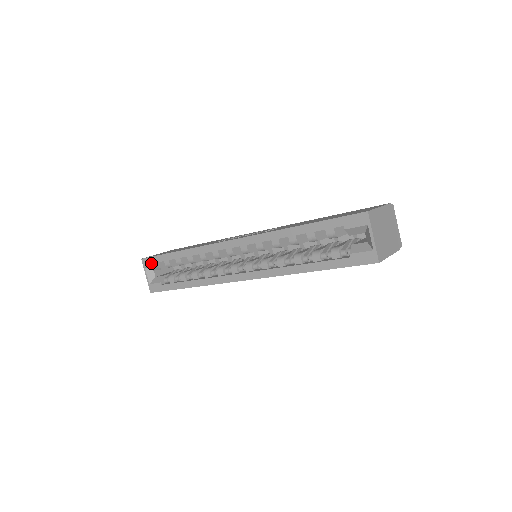
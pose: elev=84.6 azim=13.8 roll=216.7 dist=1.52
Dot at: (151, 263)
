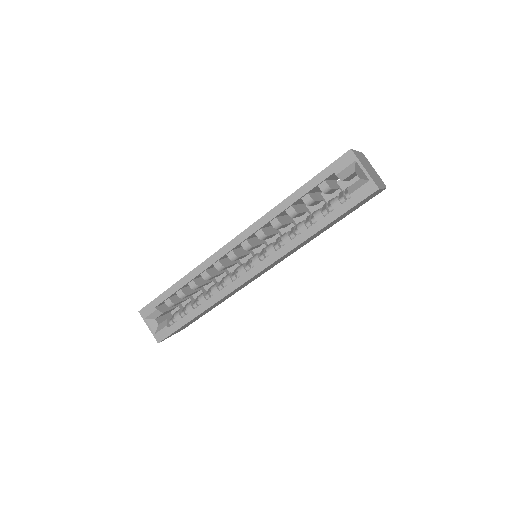
Dot at: (151, 310)
